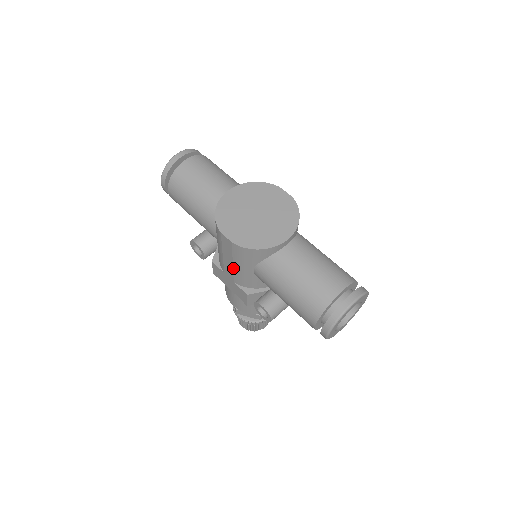
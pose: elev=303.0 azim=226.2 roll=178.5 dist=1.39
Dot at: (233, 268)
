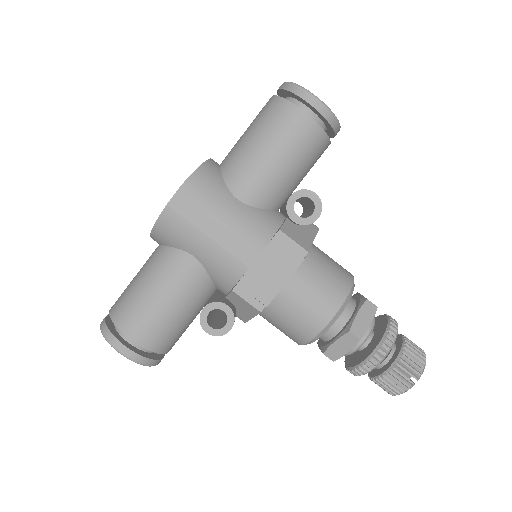
Dot at: (230, 227)
